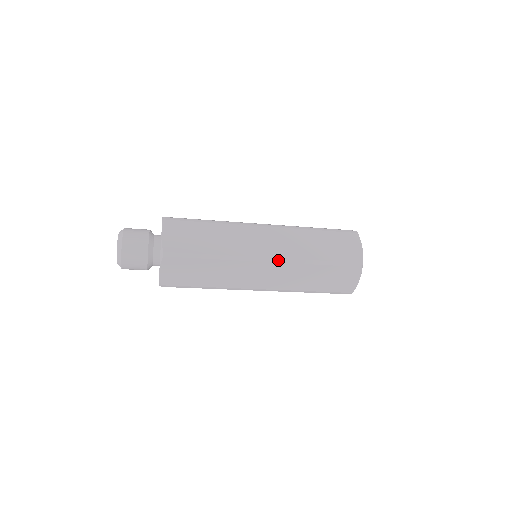
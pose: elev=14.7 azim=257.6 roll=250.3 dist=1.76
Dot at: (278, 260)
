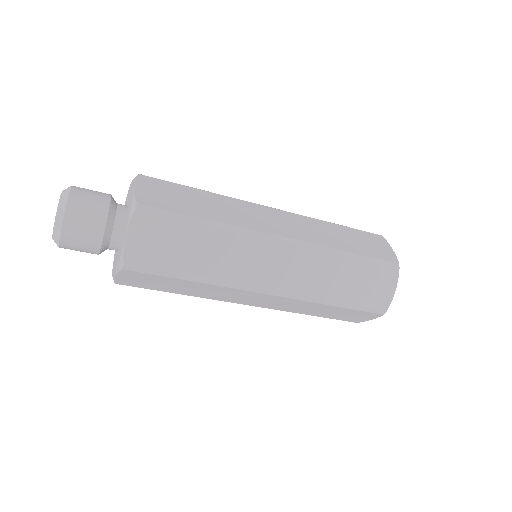
Dot at: (297, 242)
